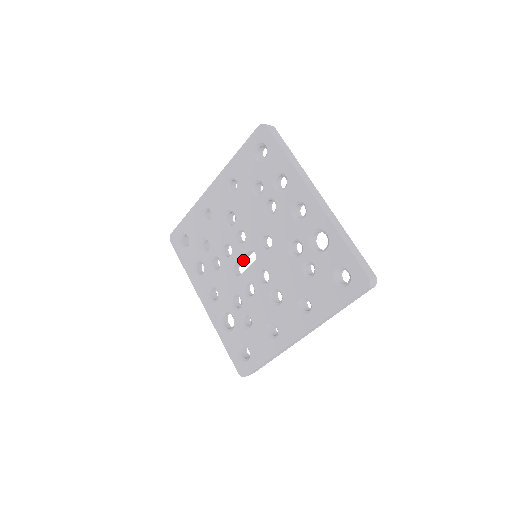
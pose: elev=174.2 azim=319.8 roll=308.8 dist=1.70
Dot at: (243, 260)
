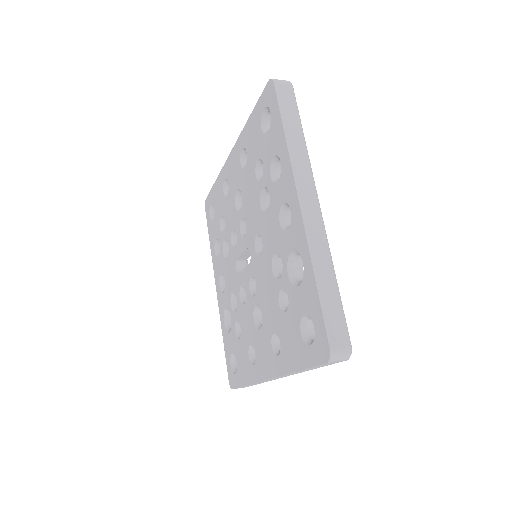
Dot at: (247, 255)
